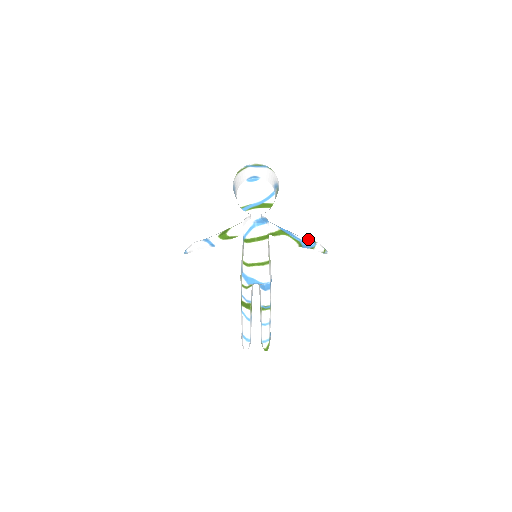
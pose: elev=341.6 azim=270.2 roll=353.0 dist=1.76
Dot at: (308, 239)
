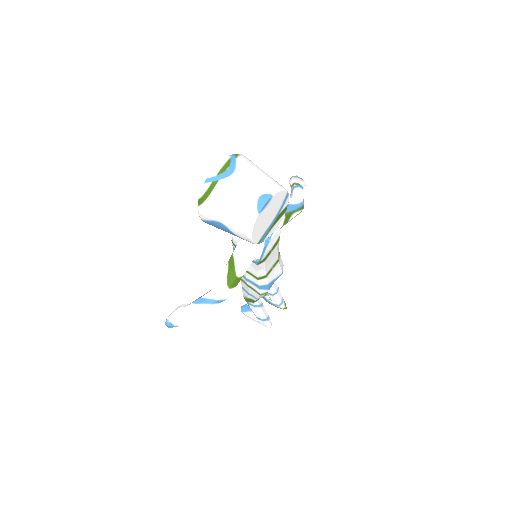
Dot at: (294, 189)
